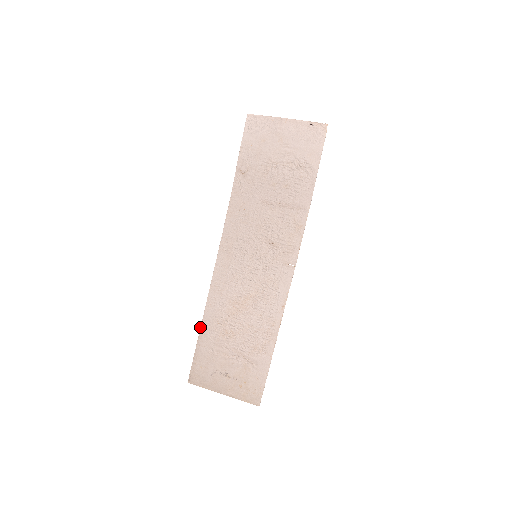
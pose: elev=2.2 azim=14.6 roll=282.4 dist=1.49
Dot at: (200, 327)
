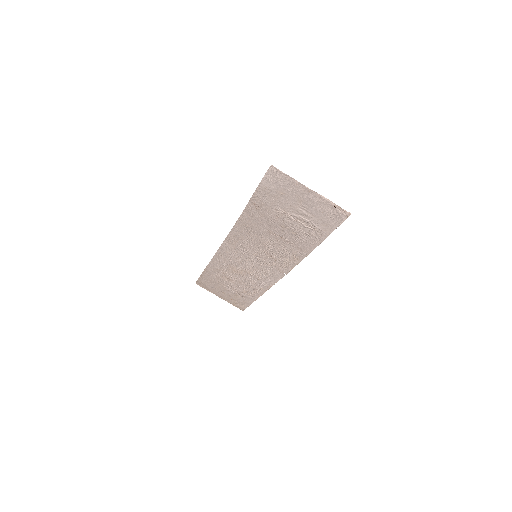
Dot at: (206, 267)
